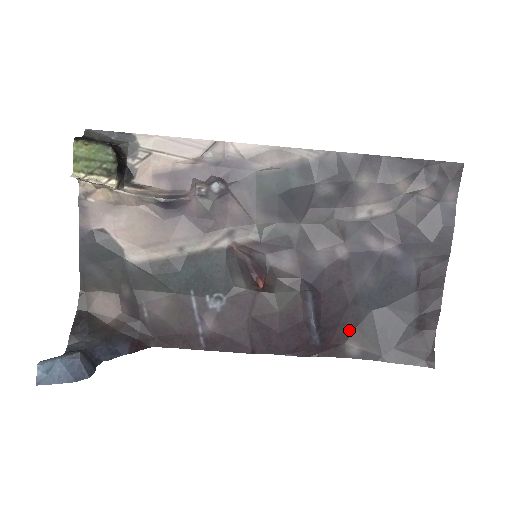
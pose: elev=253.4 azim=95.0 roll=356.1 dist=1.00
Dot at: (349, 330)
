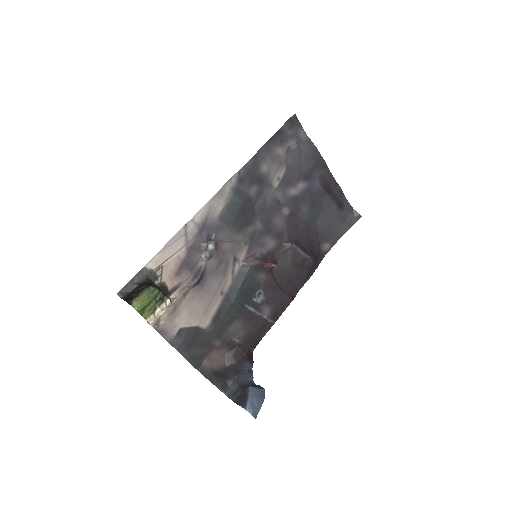
Dot at: (317, 241)
